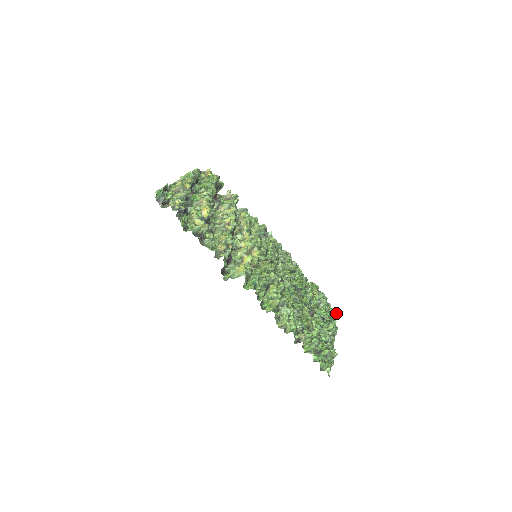
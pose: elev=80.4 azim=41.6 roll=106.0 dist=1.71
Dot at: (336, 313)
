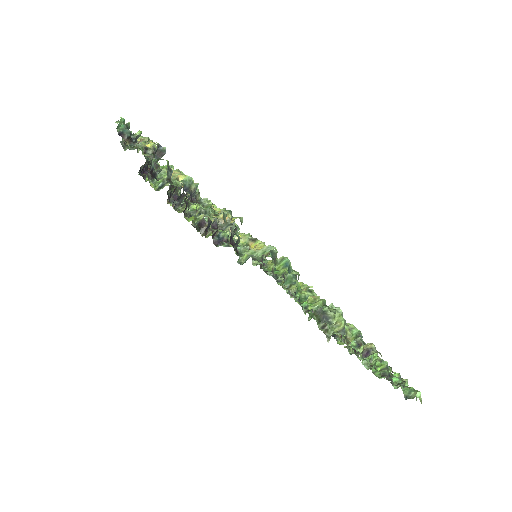
Dot at: occluded
